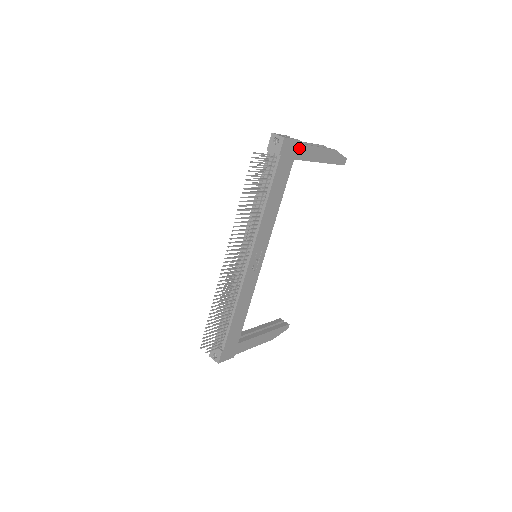
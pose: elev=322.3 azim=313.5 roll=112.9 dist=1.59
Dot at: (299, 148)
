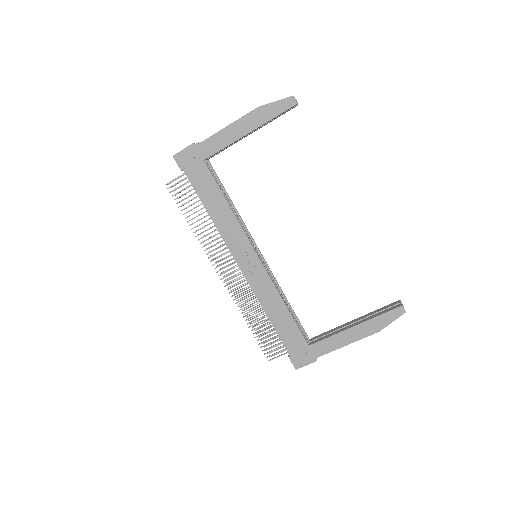
Dot at: (201, 148)
